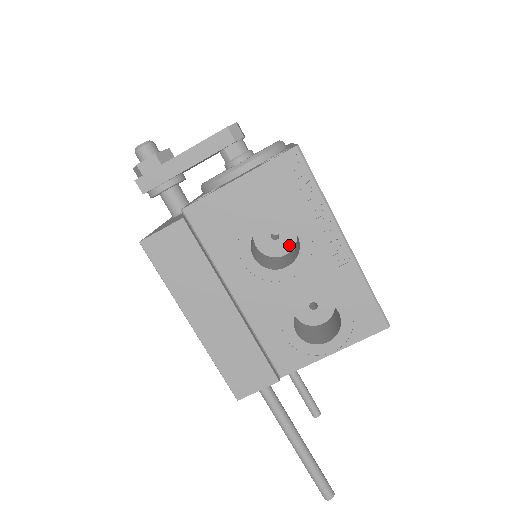
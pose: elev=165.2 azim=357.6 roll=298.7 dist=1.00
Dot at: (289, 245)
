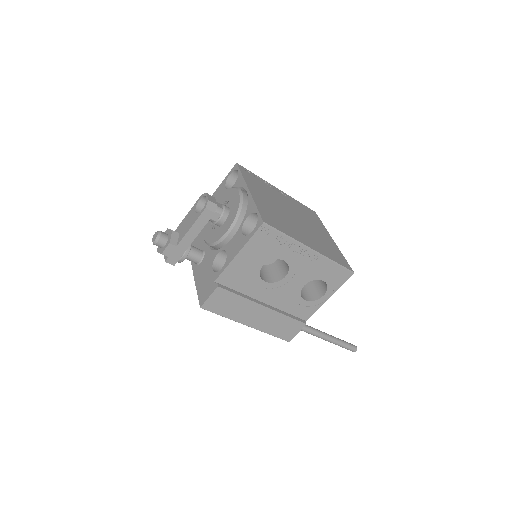
Dot at: occluded
